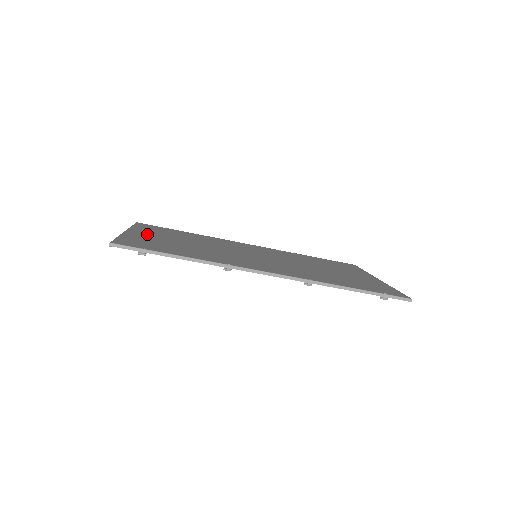
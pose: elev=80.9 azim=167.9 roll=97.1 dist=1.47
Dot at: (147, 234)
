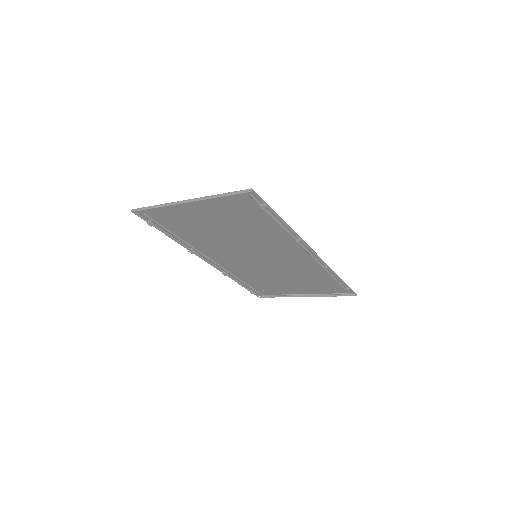
Dot at: (198, 210)
